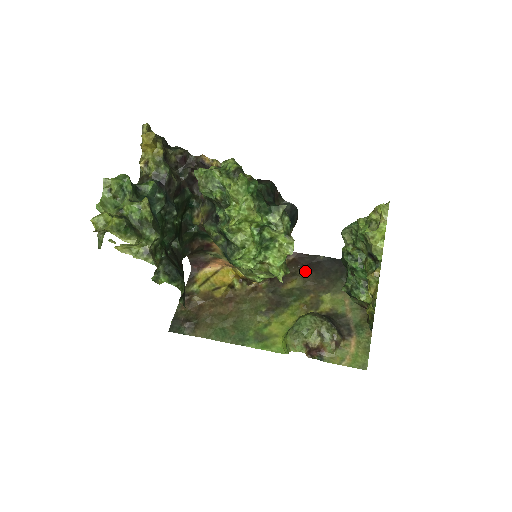
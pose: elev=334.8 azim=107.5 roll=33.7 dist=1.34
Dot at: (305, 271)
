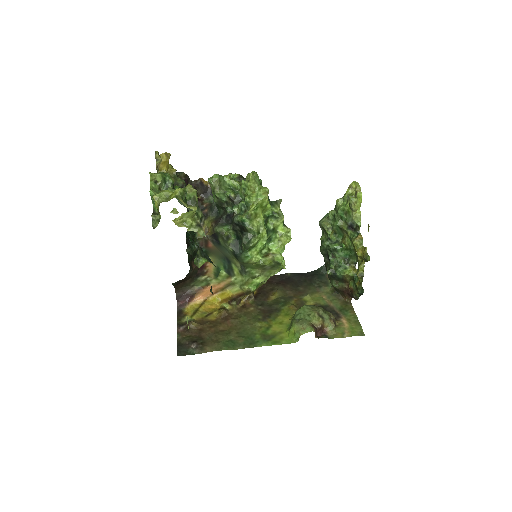
Dot at: (281, 285)
